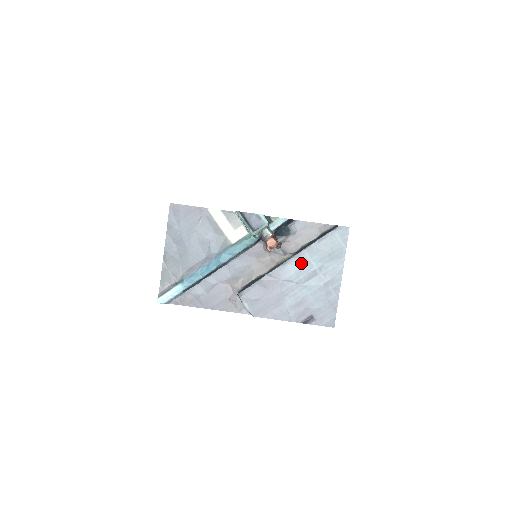
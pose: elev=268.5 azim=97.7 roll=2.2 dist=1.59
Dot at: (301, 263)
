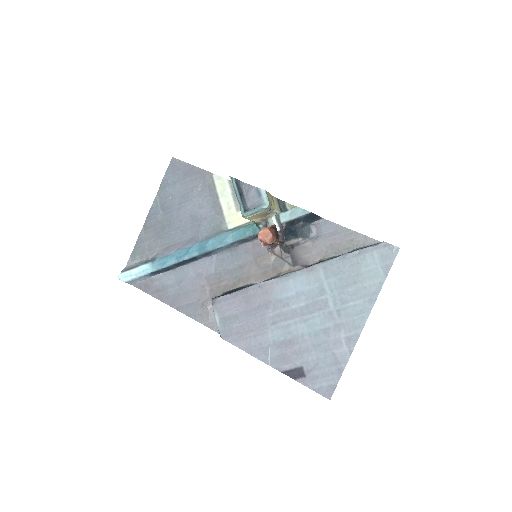
Dot at: (309, 282)
